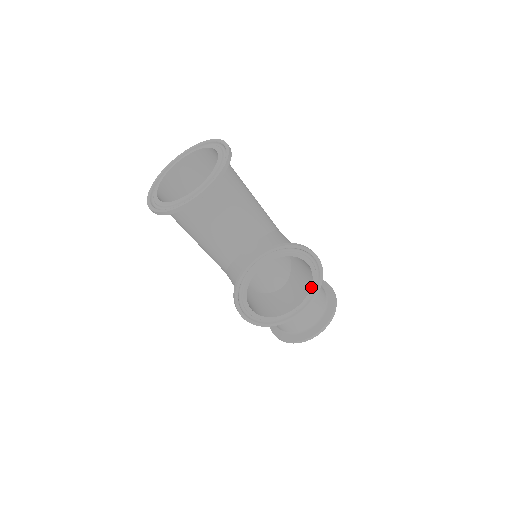
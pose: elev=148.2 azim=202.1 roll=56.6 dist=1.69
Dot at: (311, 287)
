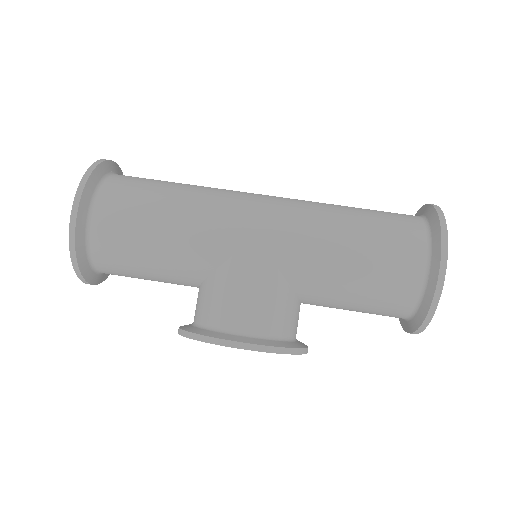
Dot at: occluded
